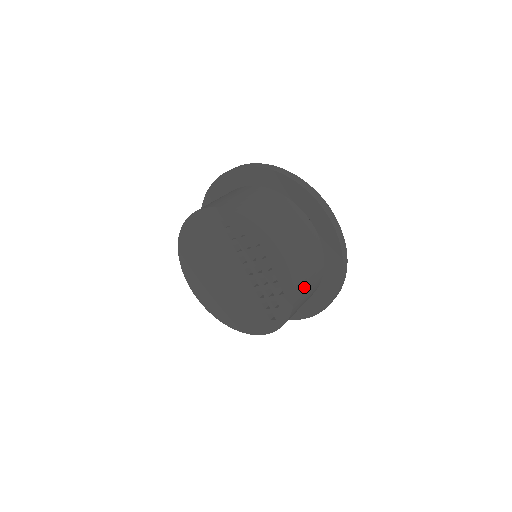
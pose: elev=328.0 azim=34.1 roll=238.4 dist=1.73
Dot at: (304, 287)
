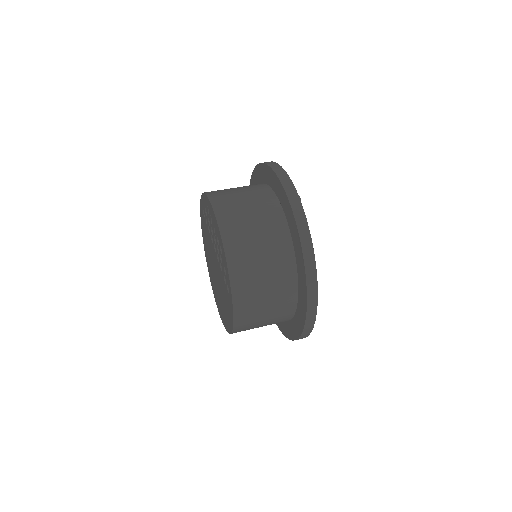
Dot at: (246, 244)
